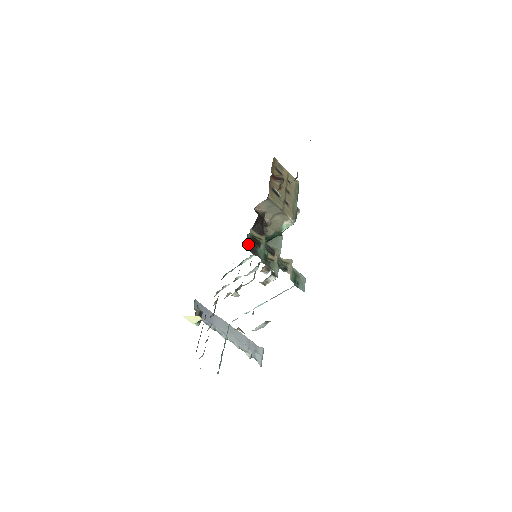
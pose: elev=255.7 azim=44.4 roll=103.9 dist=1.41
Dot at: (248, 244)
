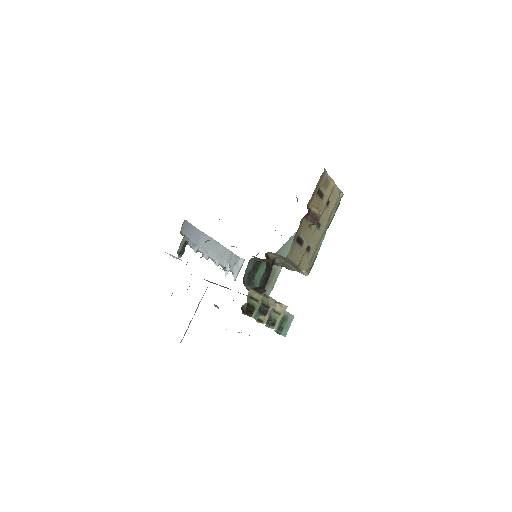
Dot at: (246, 272)
